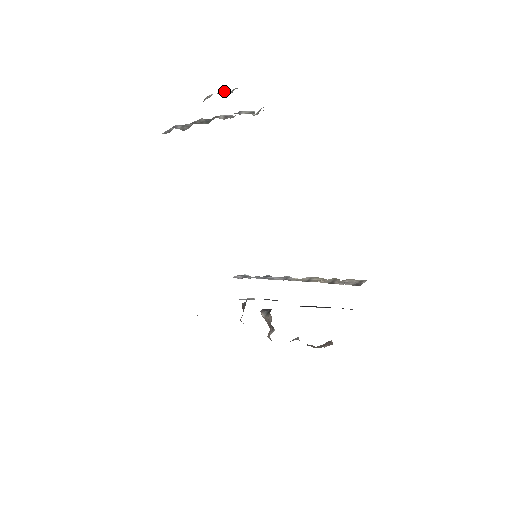
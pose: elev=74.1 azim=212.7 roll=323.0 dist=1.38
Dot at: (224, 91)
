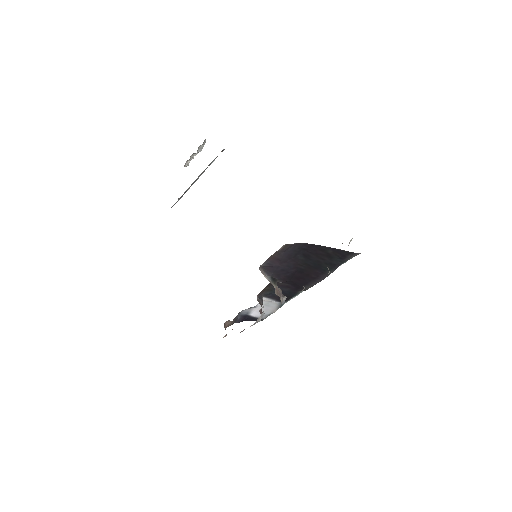
Dot at: (196, 154)
